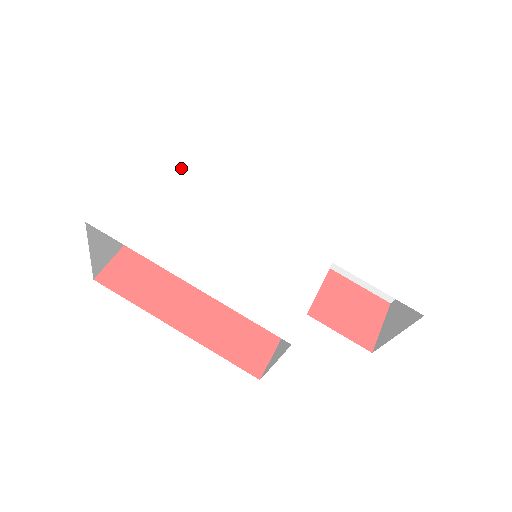
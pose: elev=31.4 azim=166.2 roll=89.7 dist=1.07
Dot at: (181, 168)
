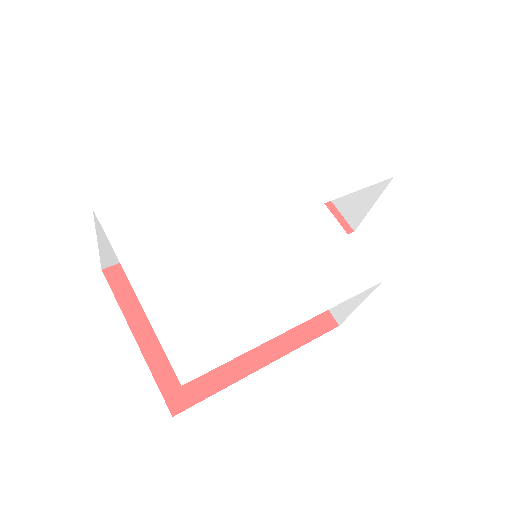
Dot at: (159, 258)
